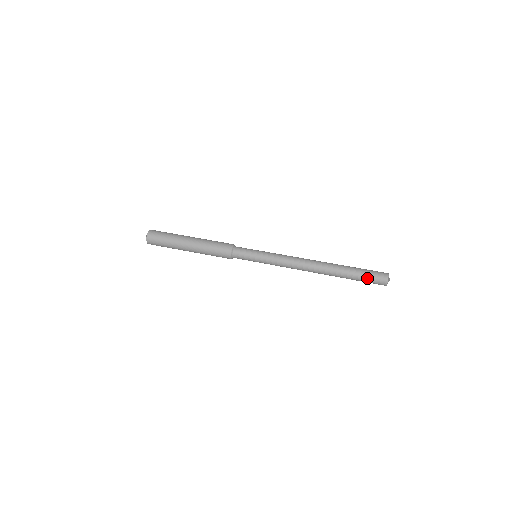
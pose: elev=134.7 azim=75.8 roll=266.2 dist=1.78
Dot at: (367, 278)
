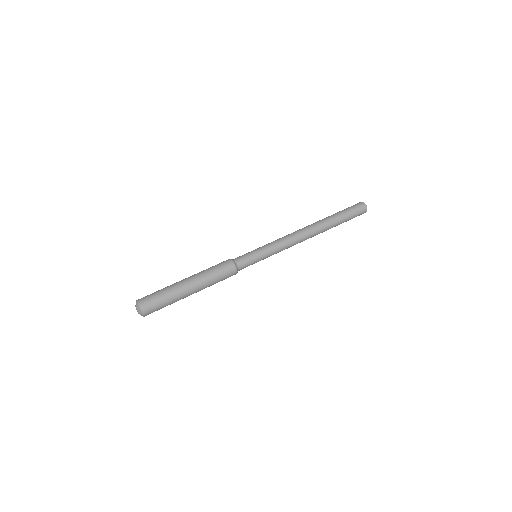
Dot at: (352, 214)
